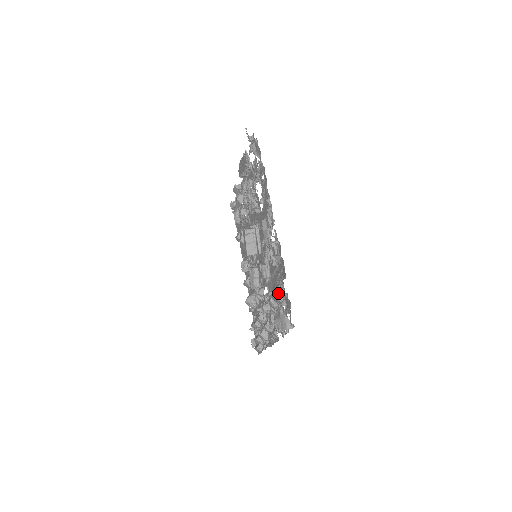
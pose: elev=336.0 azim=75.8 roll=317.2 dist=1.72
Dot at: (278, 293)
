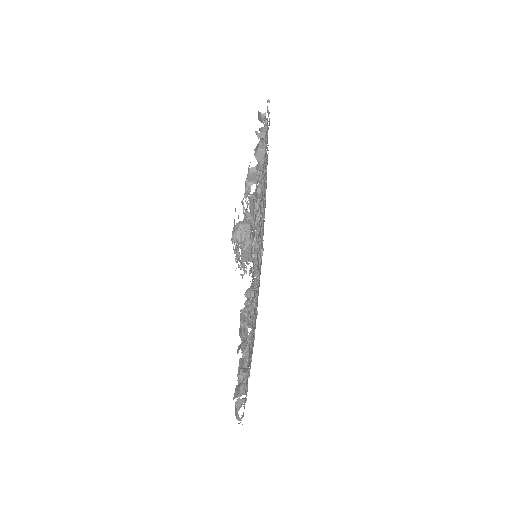
Dot at: (242, 378)
